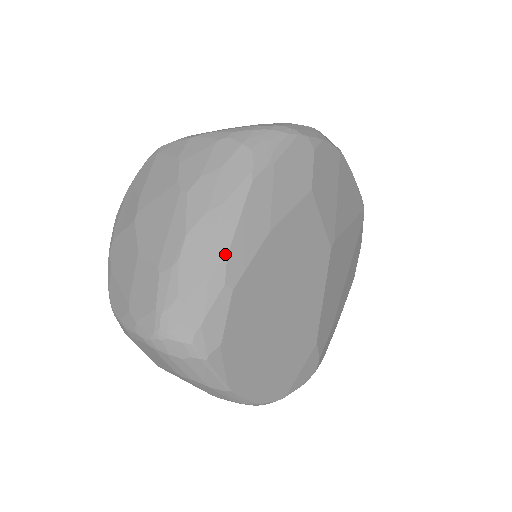
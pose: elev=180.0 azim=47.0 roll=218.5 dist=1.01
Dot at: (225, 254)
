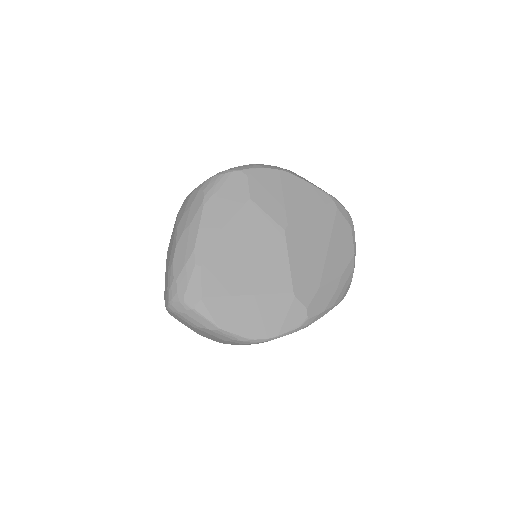
Dot at: (193, 248)
